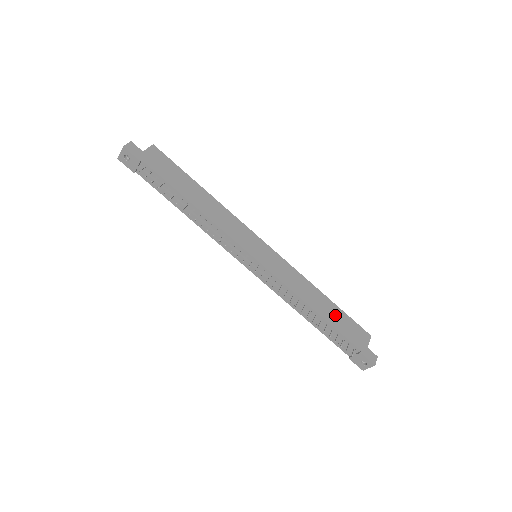
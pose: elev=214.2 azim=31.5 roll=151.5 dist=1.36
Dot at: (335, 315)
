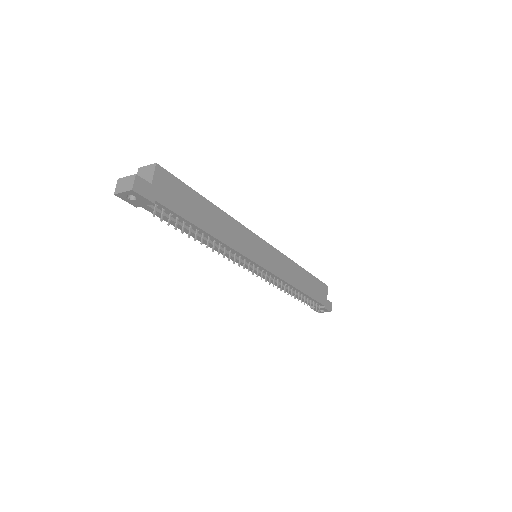
Dot at: (310, 284)
